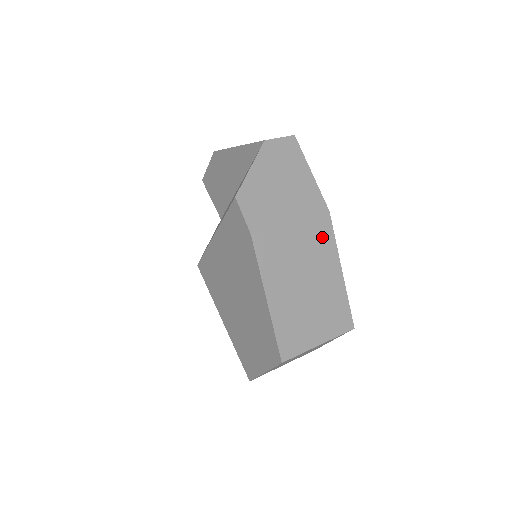
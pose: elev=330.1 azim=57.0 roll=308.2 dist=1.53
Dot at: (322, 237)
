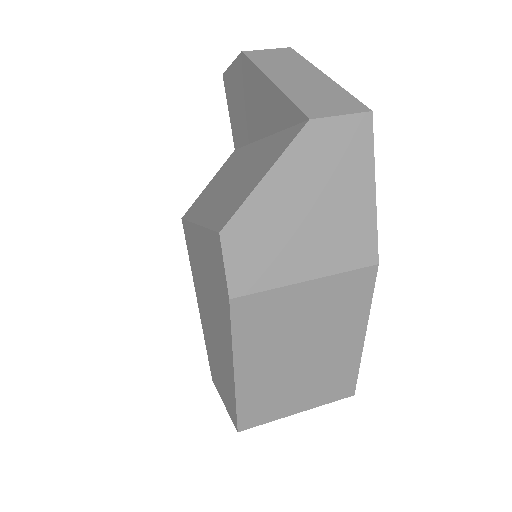
Dot at: (351, 299)
